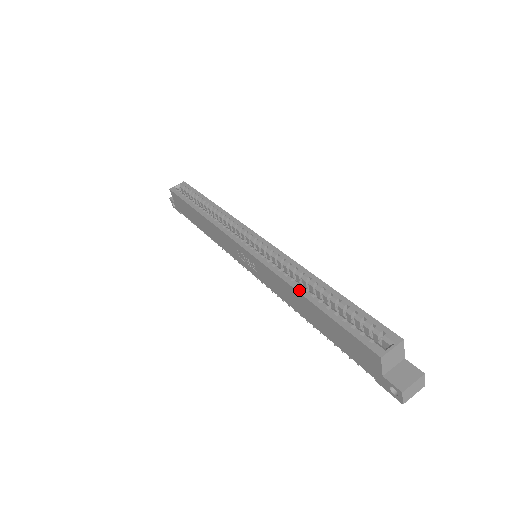
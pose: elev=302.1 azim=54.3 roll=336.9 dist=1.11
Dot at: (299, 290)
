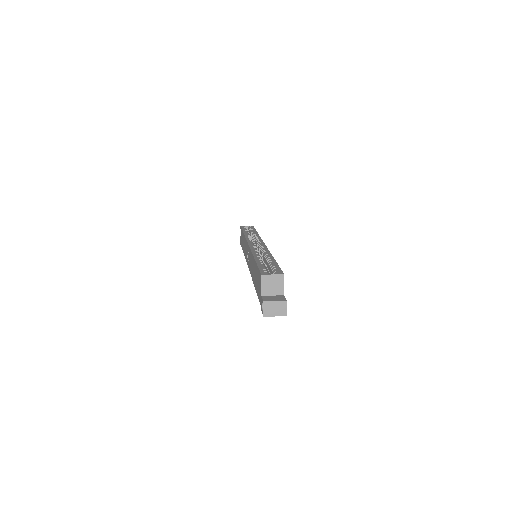
Dot at: (255, 255)
